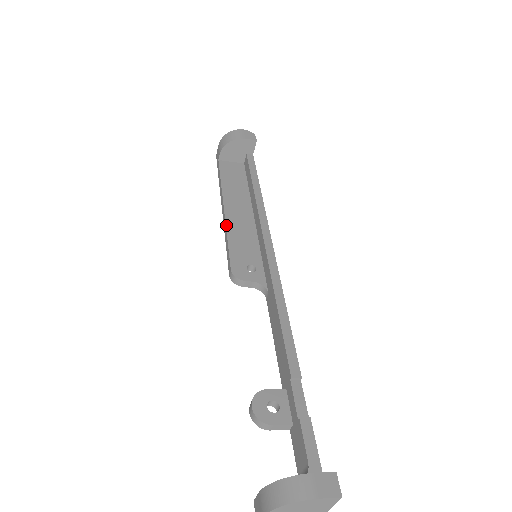
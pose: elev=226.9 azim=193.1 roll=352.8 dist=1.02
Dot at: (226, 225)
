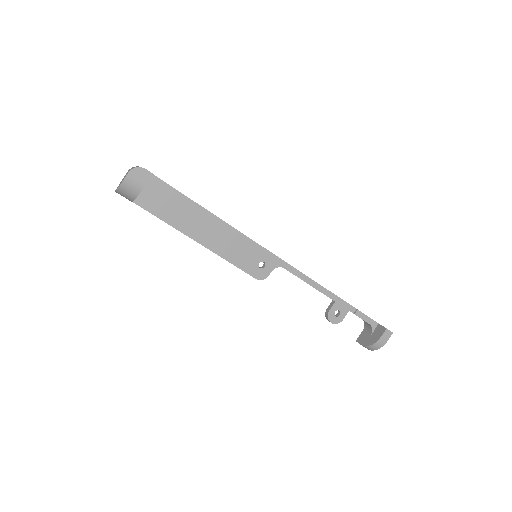
Dot at: occluded
